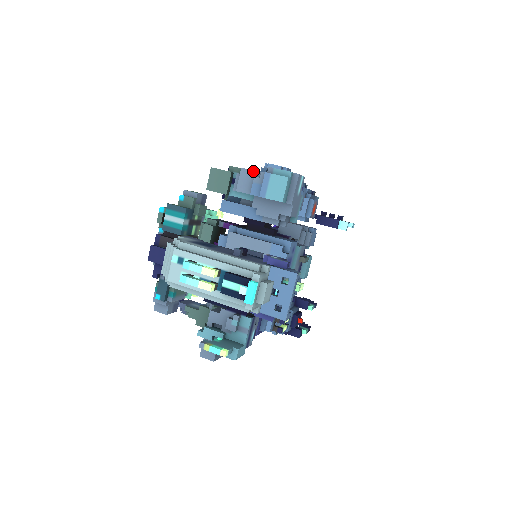
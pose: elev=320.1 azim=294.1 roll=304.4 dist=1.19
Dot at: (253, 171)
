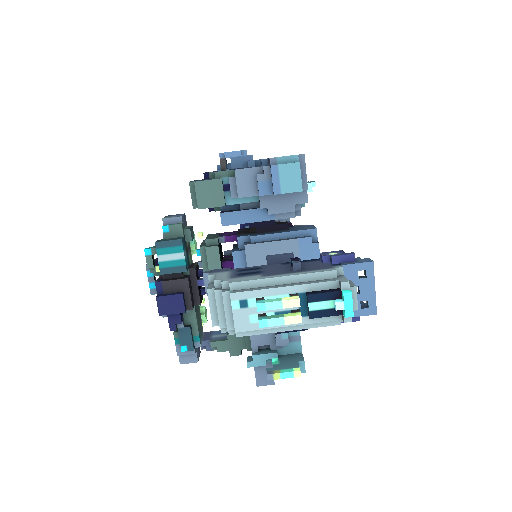
Dot at: (250, 169)
